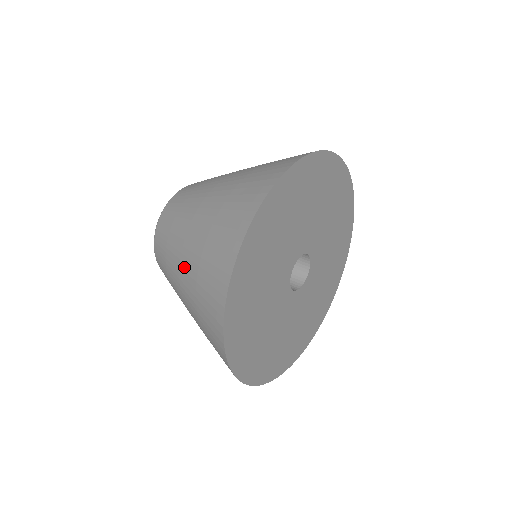
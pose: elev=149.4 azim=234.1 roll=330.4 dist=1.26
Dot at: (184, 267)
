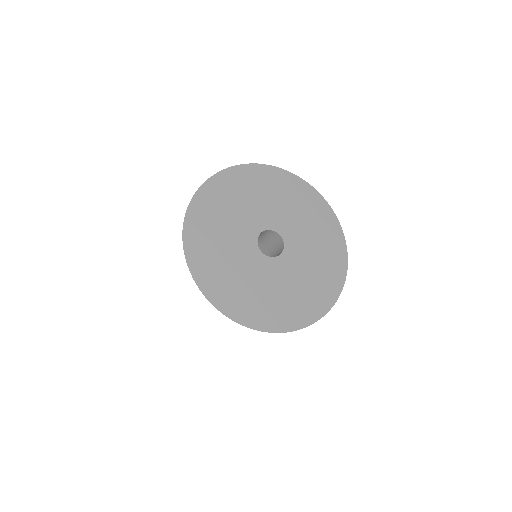
Dot at: occluded
